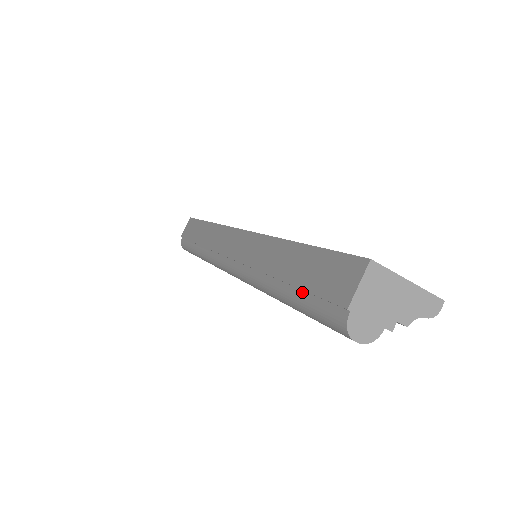
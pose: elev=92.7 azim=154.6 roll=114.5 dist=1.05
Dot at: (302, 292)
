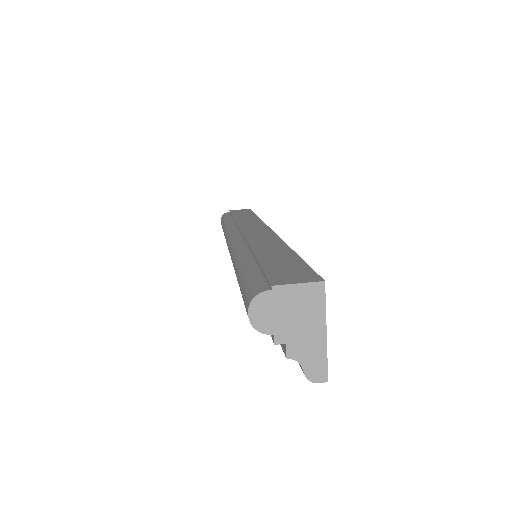
Dot at: (258, 267)
